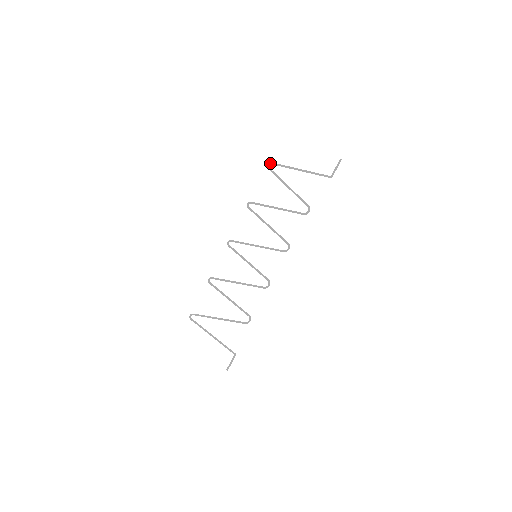
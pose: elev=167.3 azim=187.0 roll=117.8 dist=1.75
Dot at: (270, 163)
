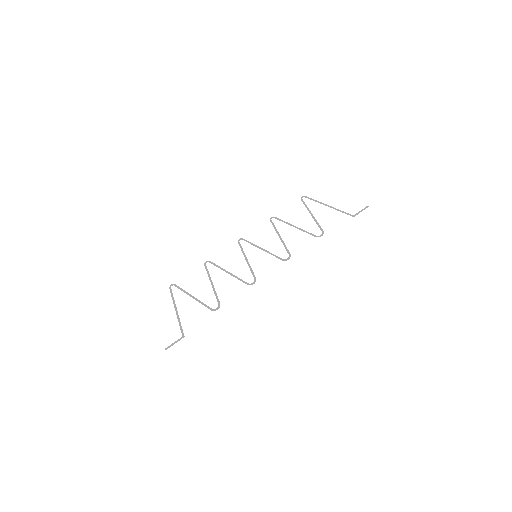
Dot at: (304, 196)
